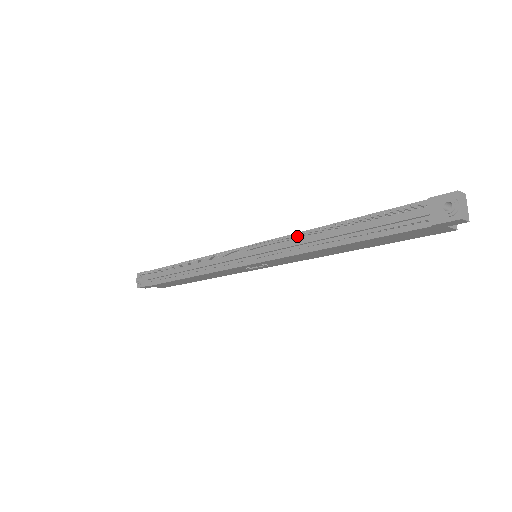
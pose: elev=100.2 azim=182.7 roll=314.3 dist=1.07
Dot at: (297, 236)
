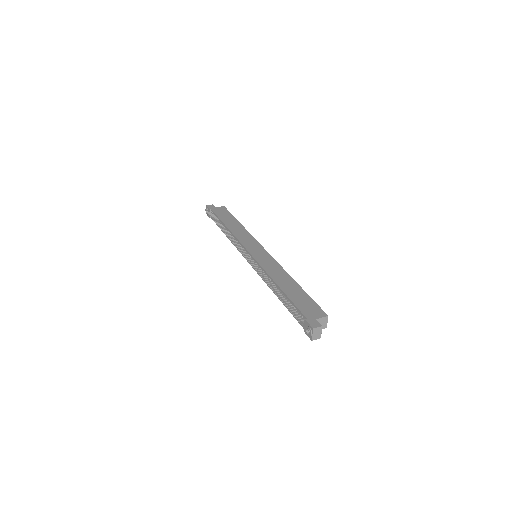
Dot at: (264, 278)
